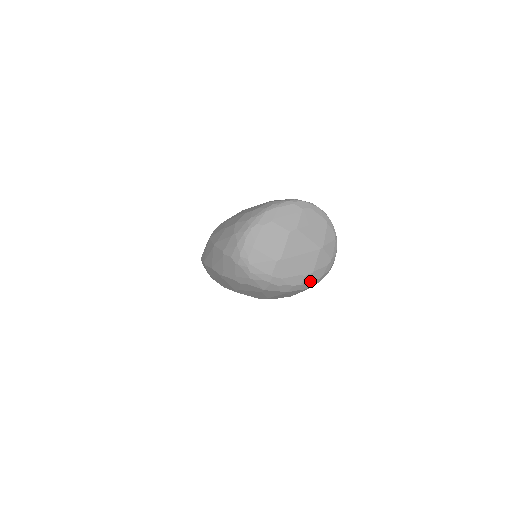
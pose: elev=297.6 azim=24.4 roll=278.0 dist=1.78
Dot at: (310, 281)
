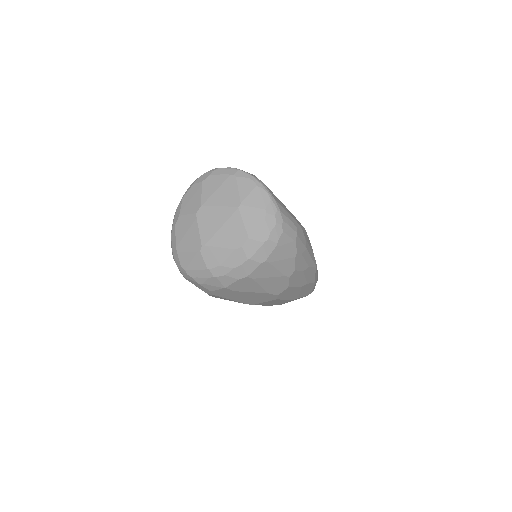
Dot at: (257, 249)
